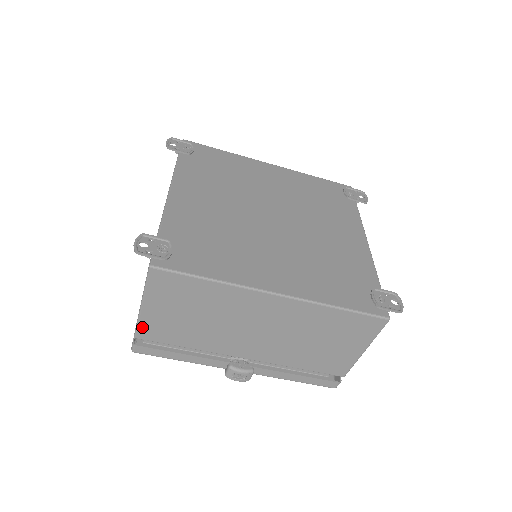
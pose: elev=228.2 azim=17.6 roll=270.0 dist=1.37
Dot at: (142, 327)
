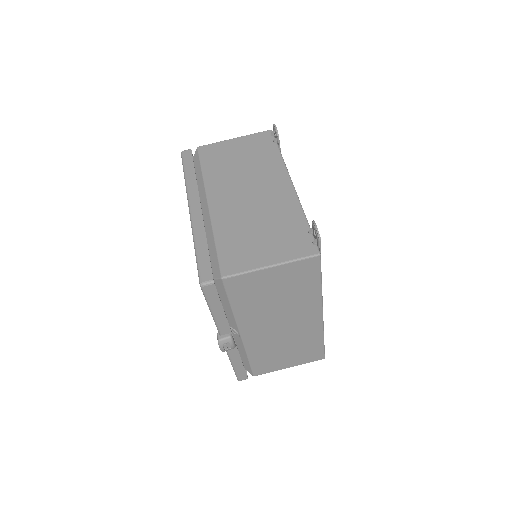
Dot at: (242, 277)
